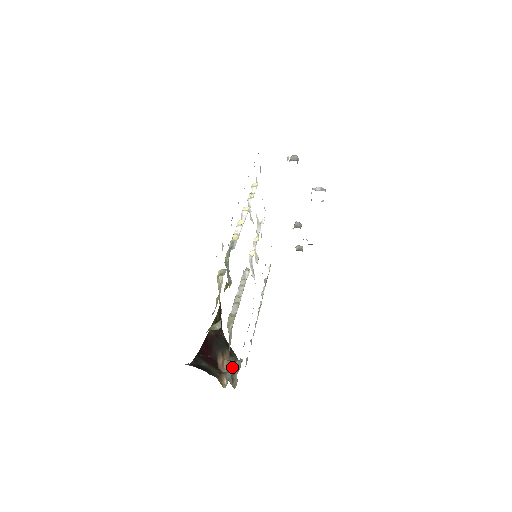
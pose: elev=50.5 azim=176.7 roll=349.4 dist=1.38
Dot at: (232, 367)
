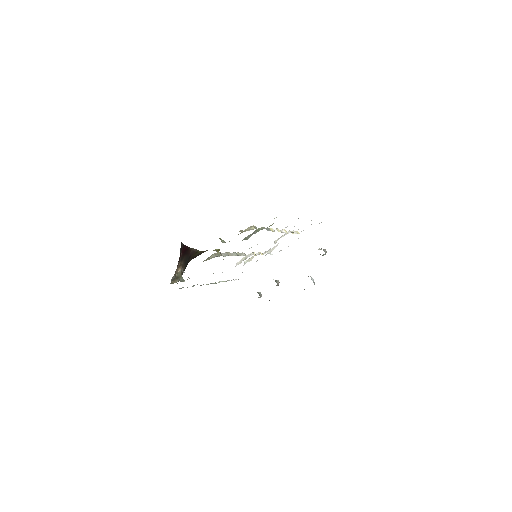
Dot at: (179, 276)
